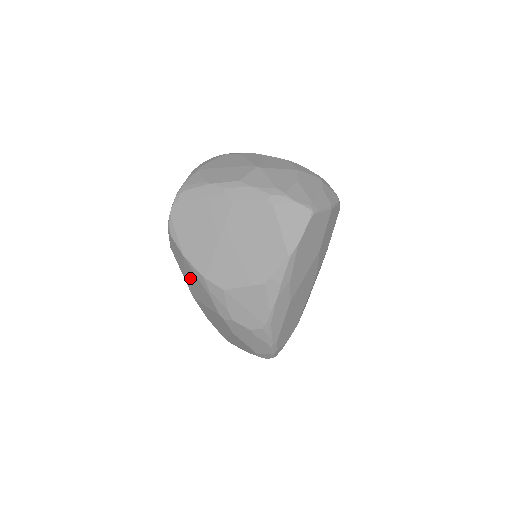
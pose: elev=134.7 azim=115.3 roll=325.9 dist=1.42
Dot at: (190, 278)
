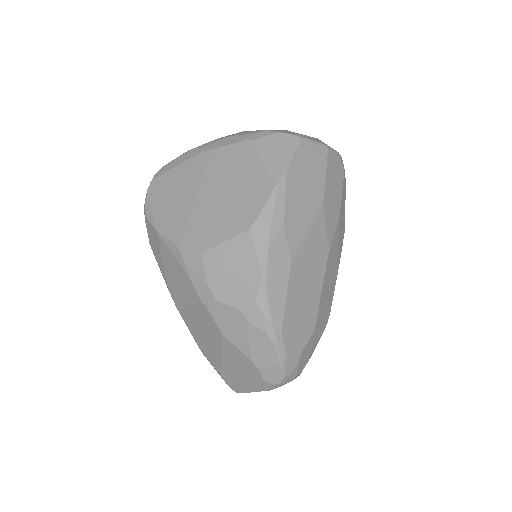
Dot at: (168, 268)
